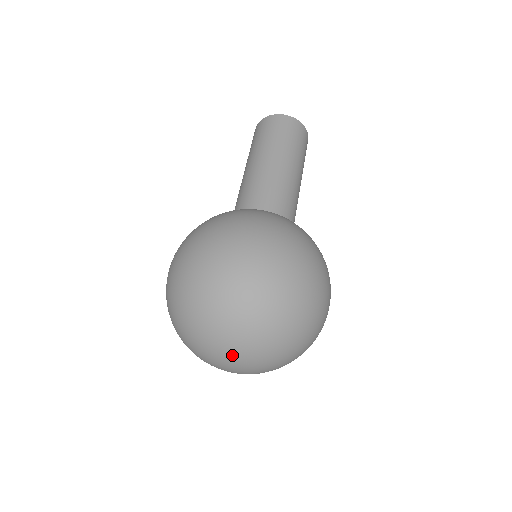
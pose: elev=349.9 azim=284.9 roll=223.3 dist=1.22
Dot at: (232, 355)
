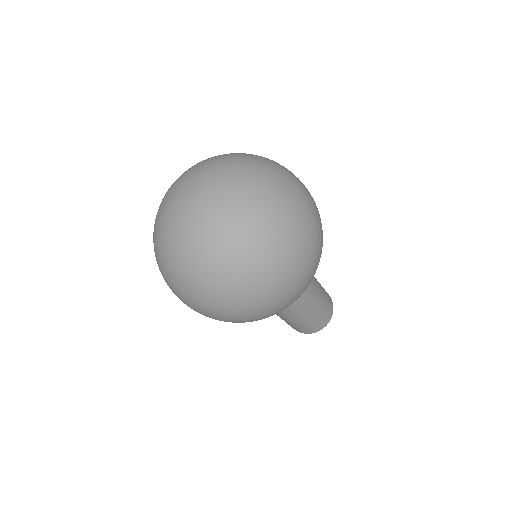
Dot at: (204, 173)
